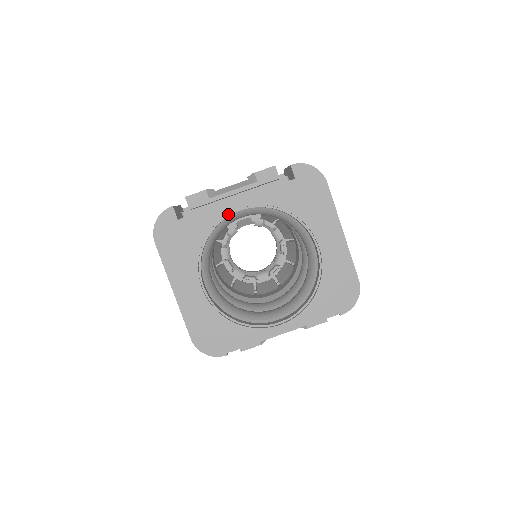
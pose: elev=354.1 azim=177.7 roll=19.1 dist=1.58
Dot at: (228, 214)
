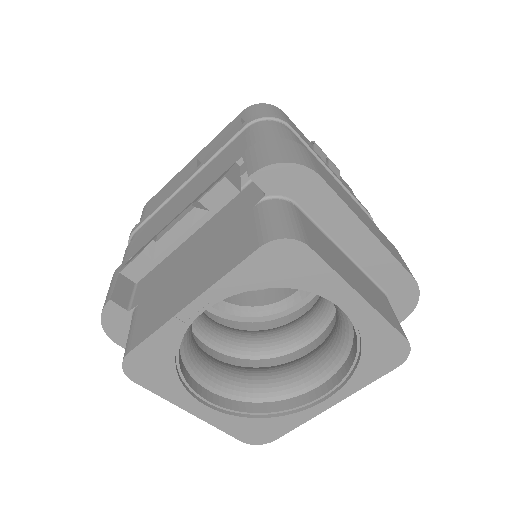
Dot at: (189, 322)
